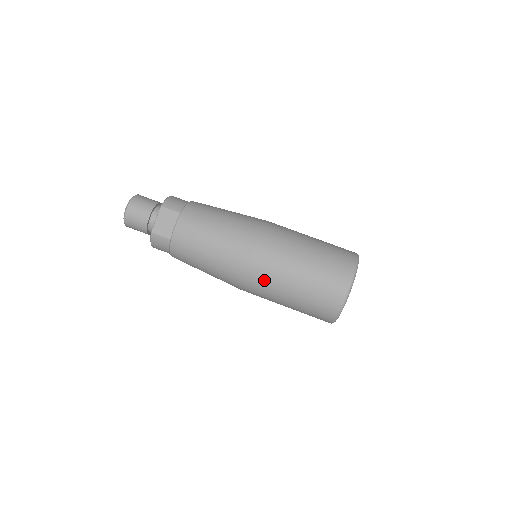
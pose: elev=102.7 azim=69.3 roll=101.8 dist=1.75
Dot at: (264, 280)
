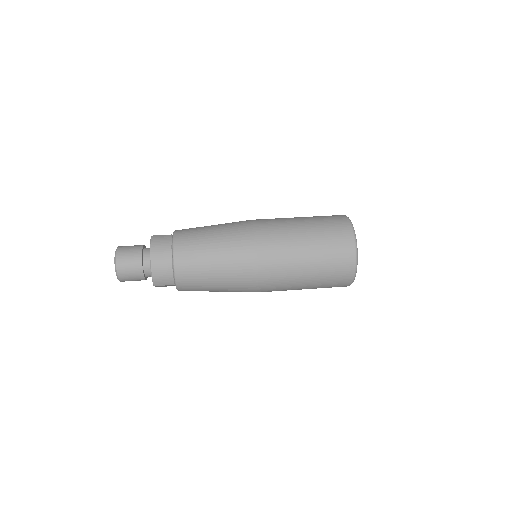
Dot at: (273, 221)
